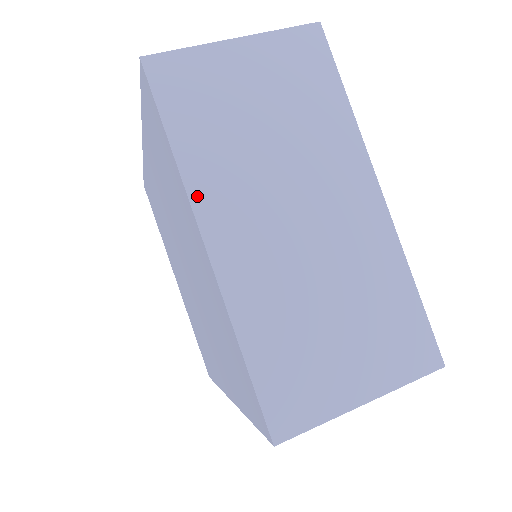
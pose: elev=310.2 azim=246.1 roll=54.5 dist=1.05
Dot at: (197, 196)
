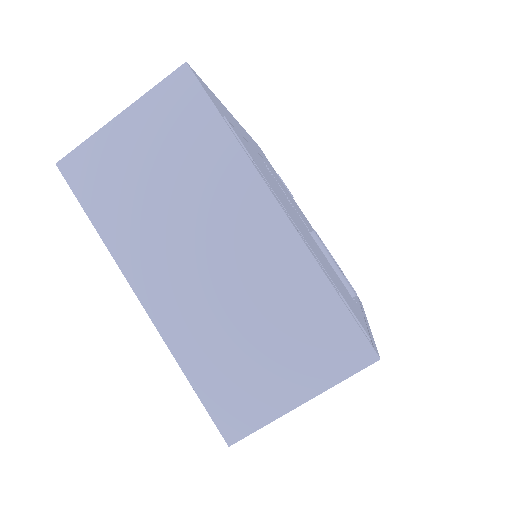
Dot at: (123, 261)
